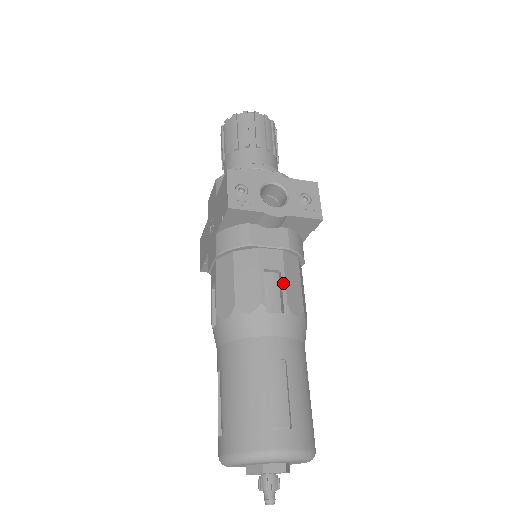
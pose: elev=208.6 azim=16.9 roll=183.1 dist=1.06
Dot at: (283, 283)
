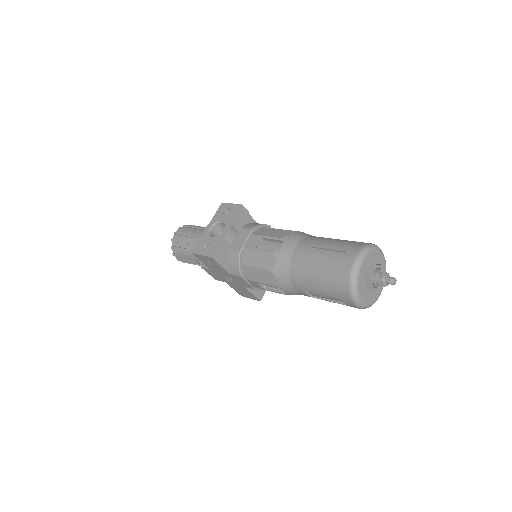
Dot at: (268, 238)
